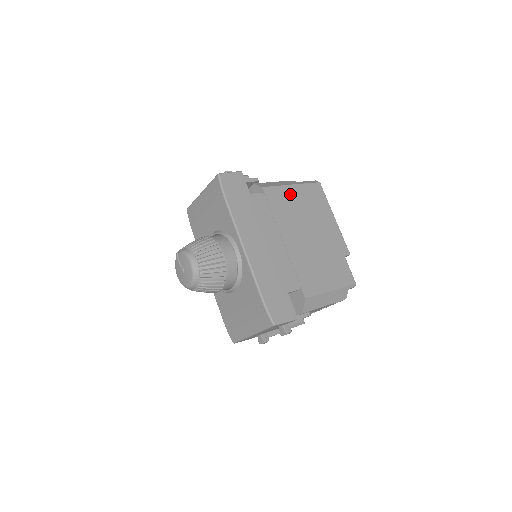
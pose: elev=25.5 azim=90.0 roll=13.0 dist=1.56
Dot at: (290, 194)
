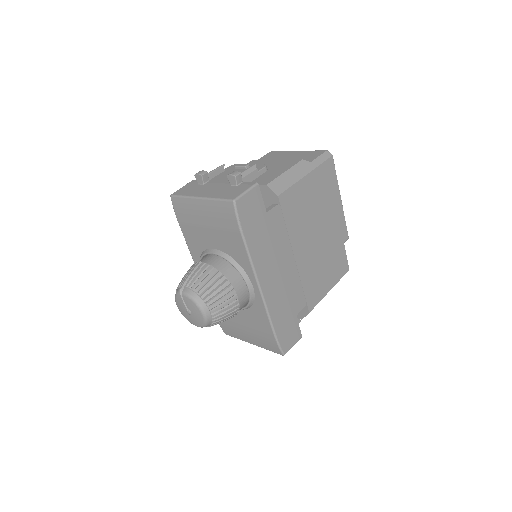
Dot at: (304, 190)
